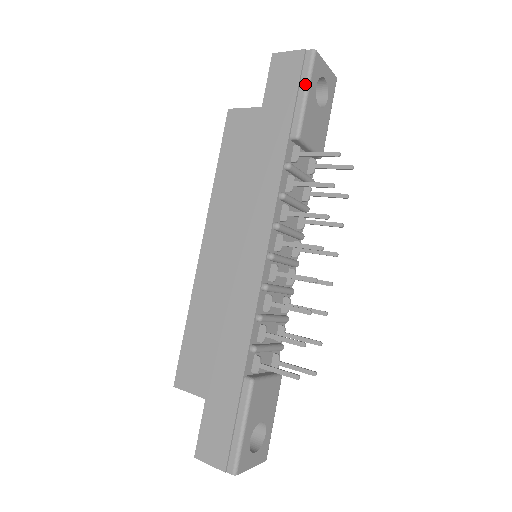
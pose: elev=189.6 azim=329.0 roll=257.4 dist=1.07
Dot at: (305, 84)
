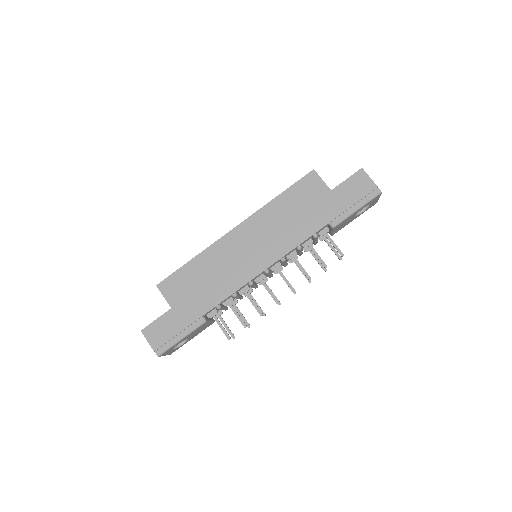
Dot at: (361, 205)
